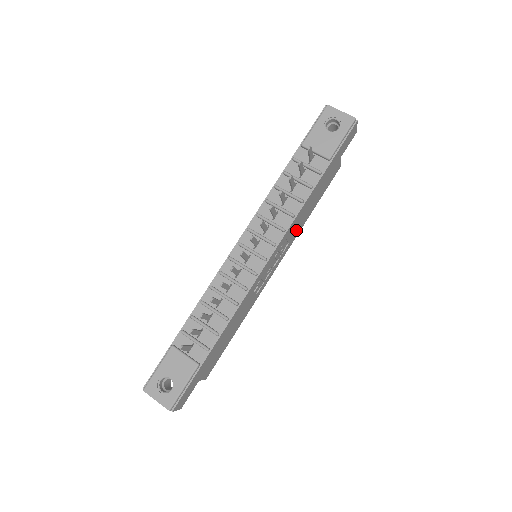
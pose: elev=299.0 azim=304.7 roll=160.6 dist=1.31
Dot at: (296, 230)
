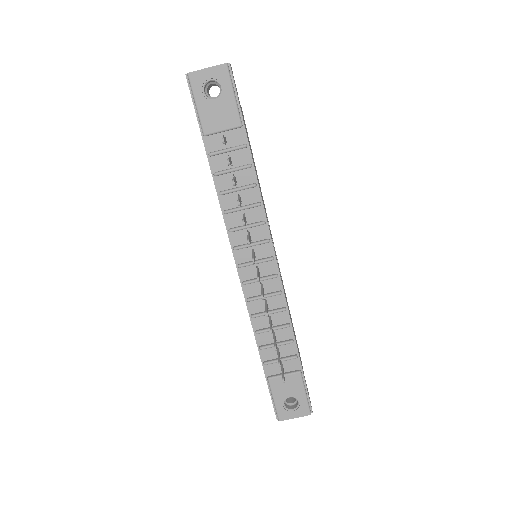
Dot at: occluded
